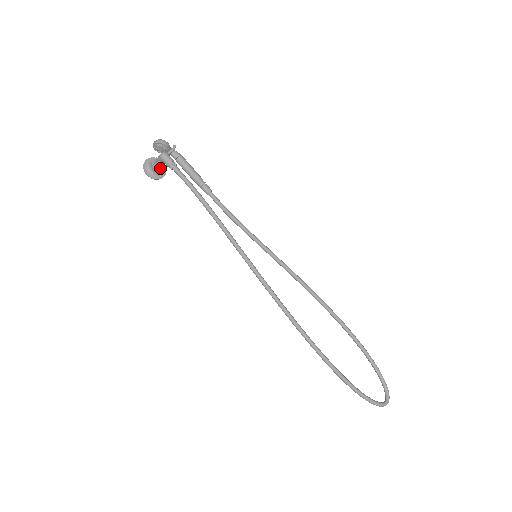
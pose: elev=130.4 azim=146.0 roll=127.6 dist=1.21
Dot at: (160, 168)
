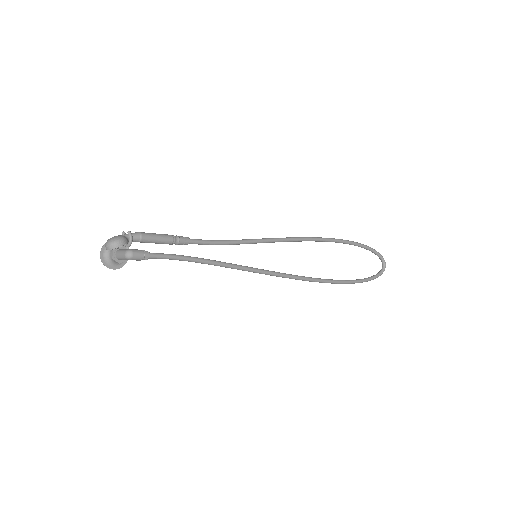
Dot at: occluded
